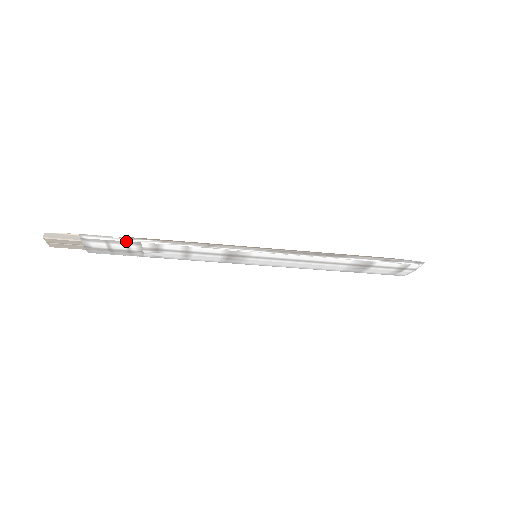
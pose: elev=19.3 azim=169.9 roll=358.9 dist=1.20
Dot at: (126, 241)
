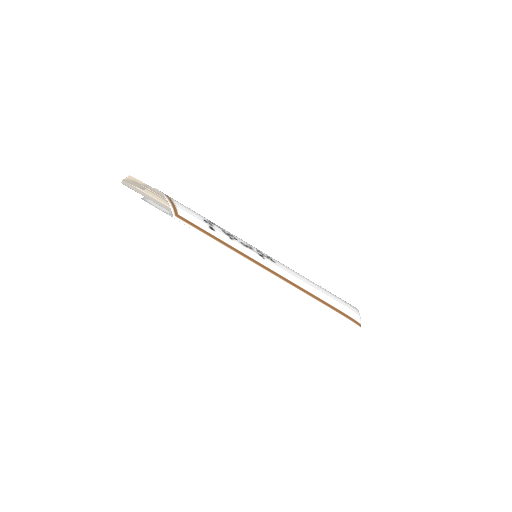
Dot at: (170, 214)
